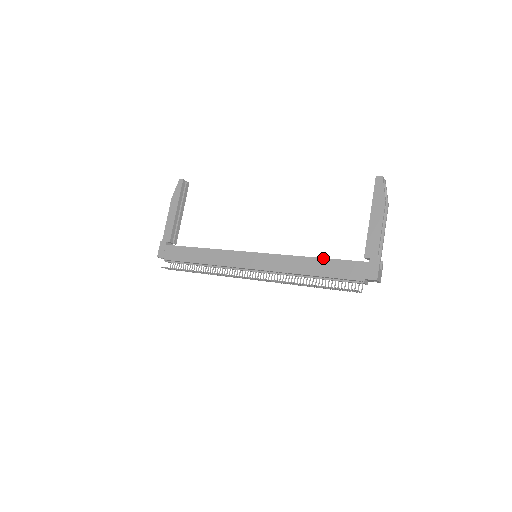
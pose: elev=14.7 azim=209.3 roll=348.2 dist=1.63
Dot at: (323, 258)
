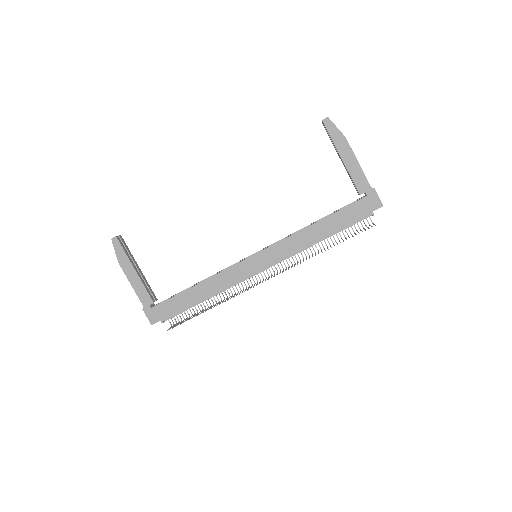
Dot at: (325, 218)
